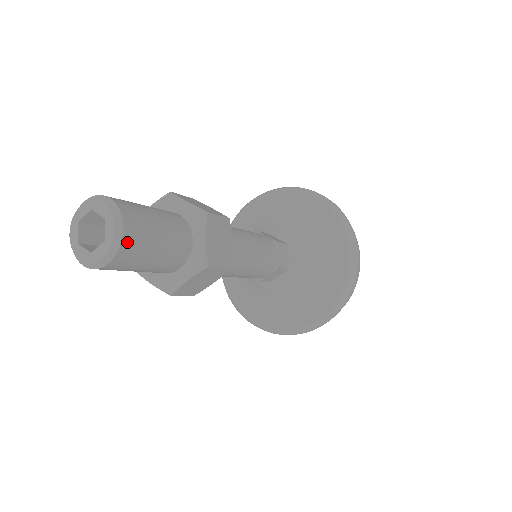
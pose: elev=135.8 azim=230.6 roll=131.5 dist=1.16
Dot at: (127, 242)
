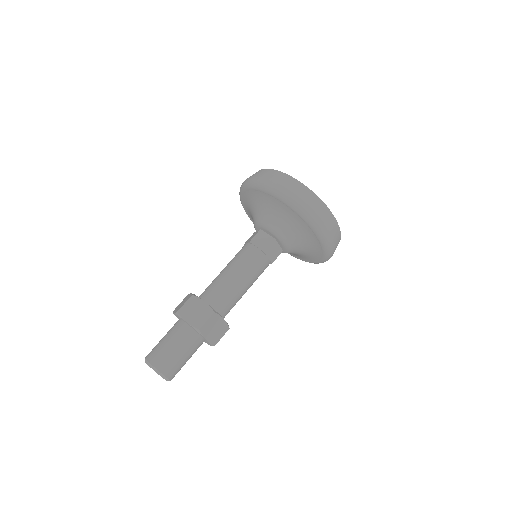
Dot at: (171, 377)
